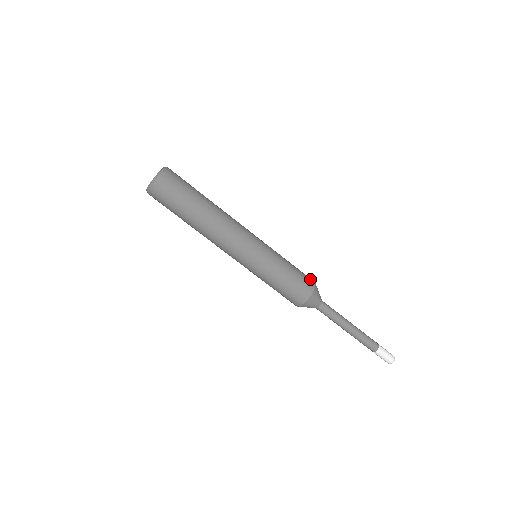
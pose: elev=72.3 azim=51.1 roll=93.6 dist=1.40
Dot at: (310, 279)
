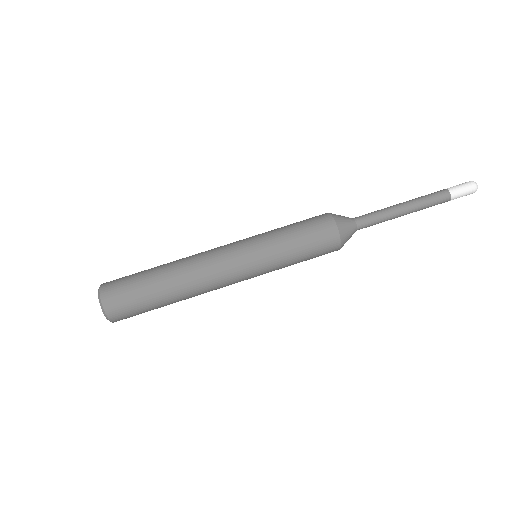
Dot at: occluded
